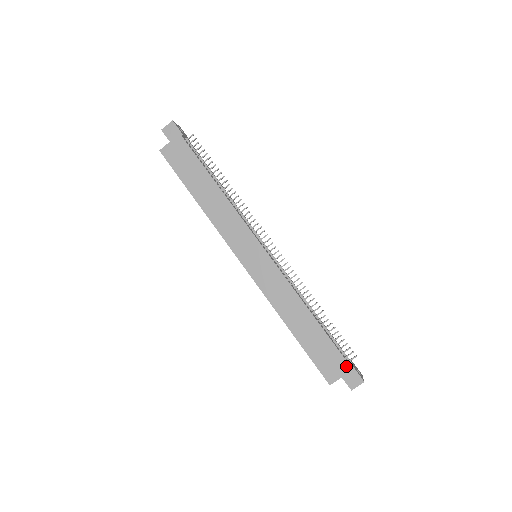
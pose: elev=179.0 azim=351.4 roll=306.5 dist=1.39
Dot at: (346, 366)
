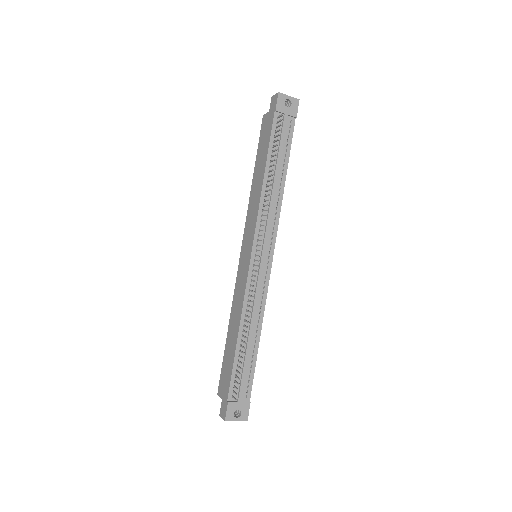
Dot at: (227, 396)
